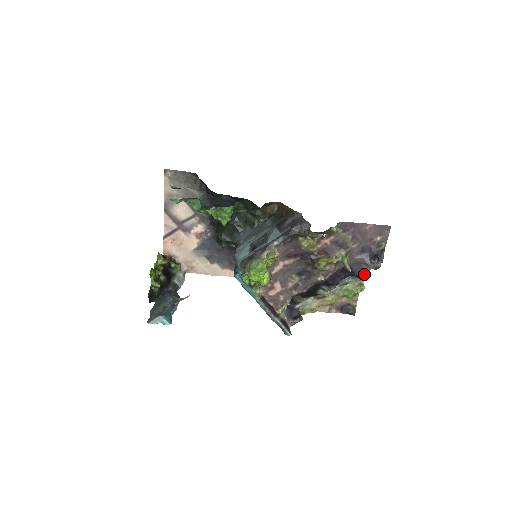
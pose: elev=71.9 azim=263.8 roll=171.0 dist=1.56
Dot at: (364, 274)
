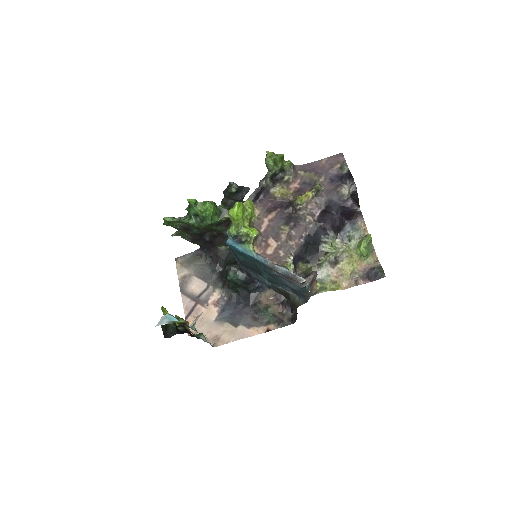
Dot at: (346, 199)
